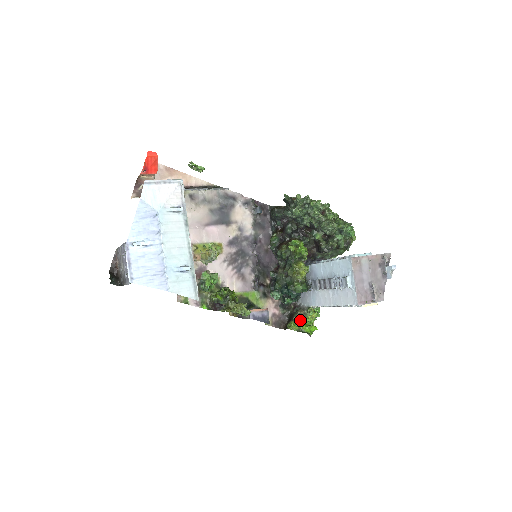
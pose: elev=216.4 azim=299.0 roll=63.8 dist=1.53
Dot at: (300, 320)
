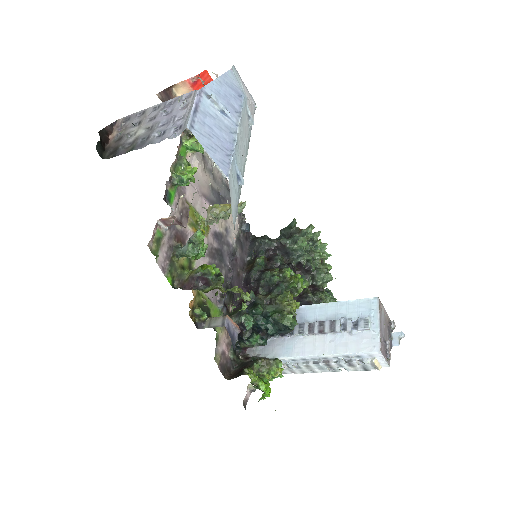
Dot at: (258, 372)
